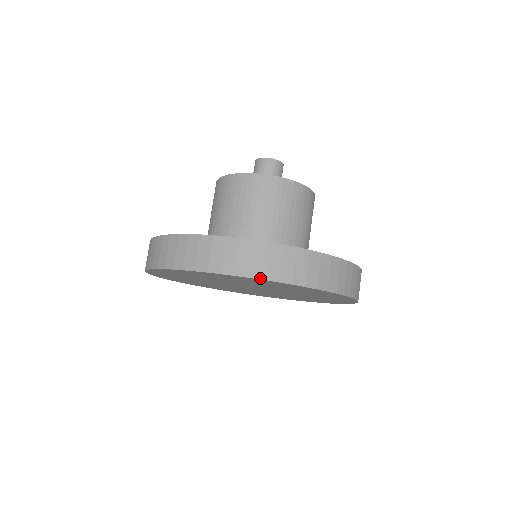
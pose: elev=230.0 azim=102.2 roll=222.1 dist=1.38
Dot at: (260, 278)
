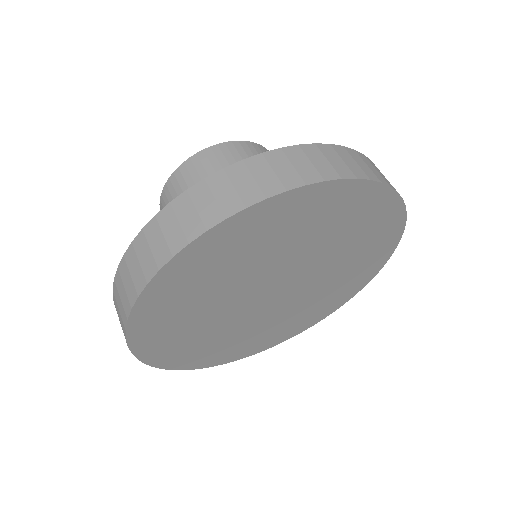
Dot at: (239, 210)
